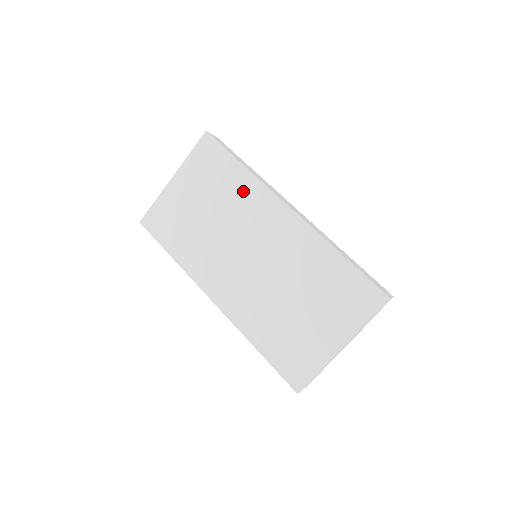
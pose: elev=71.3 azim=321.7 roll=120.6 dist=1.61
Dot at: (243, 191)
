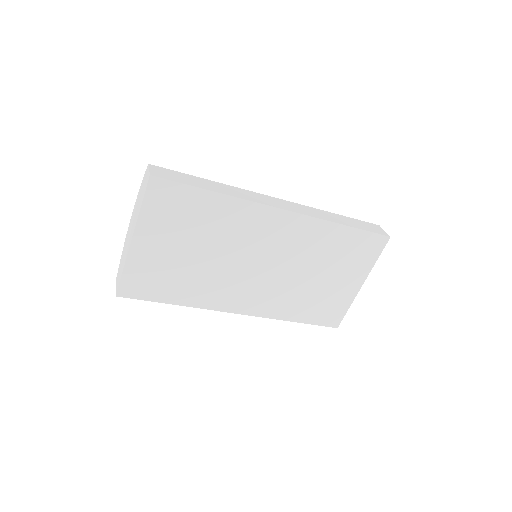
Dot at: (229, 216)
